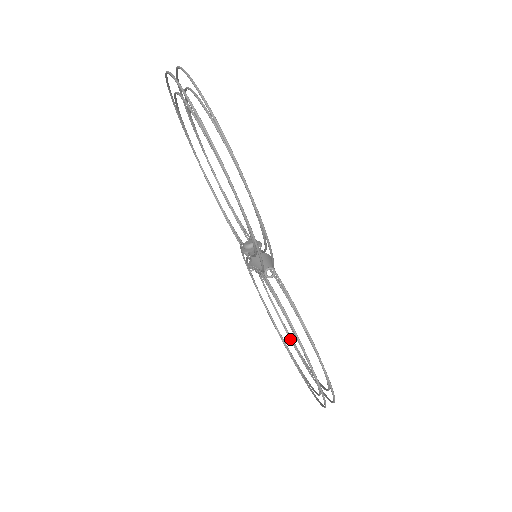
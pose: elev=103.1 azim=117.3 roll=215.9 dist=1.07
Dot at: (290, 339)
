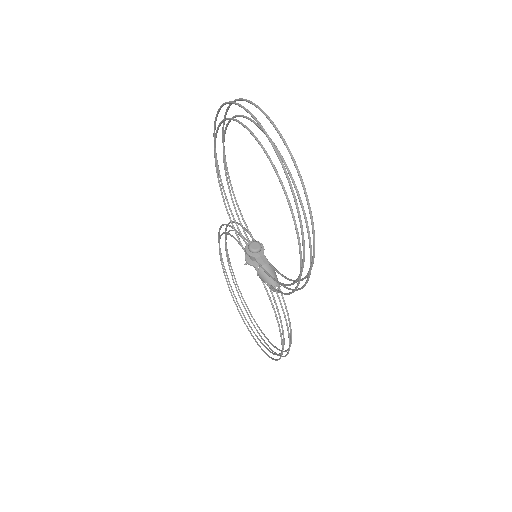
Dot at: (233, 280)
